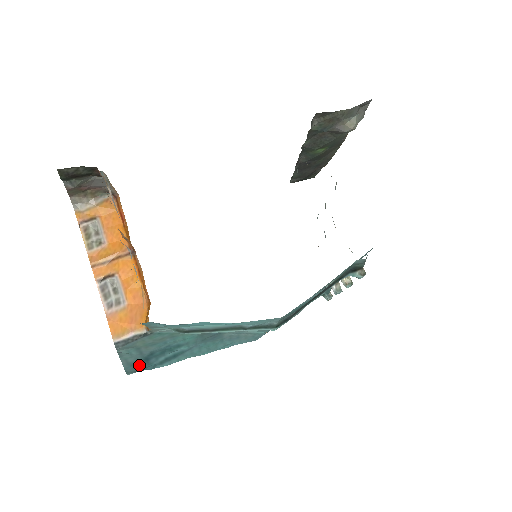
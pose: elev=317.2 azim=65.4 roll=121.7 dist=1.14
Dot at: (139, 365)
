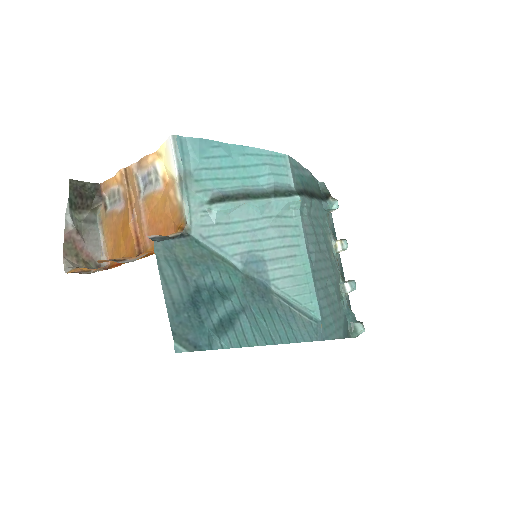
Dot at: (187, 319)
